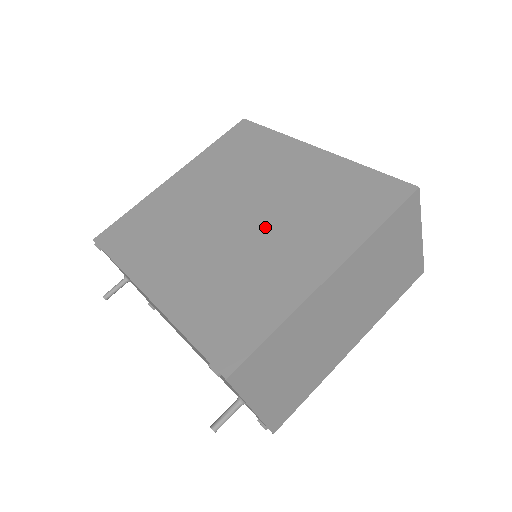
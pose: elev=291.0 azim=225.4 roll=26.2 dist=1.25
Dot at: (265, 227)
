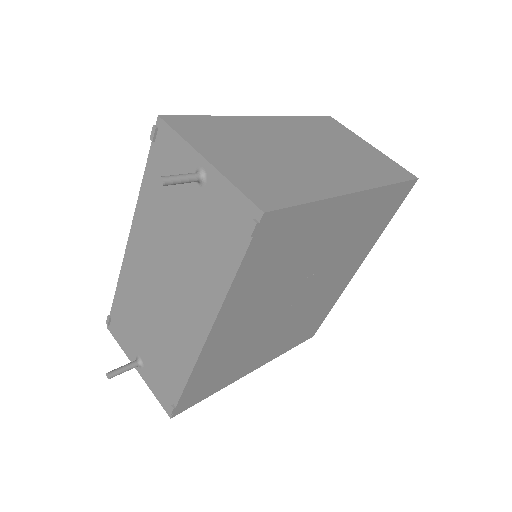
Dot at: occluded
